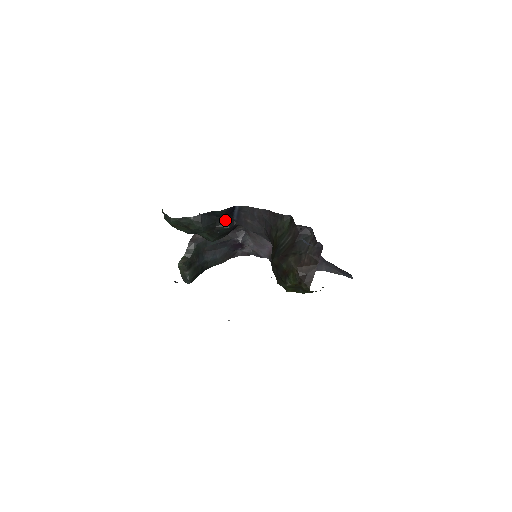
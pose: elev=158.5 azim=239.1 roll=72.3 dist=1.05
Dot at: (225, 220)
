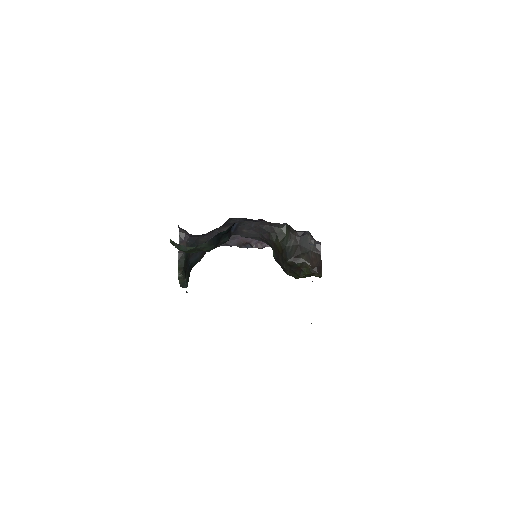
Dot at: (226, 235)
